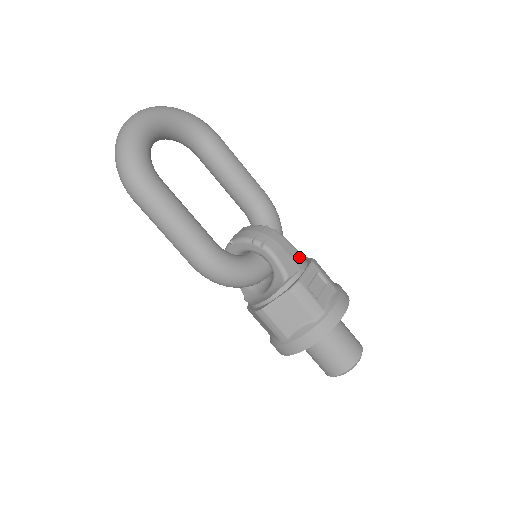
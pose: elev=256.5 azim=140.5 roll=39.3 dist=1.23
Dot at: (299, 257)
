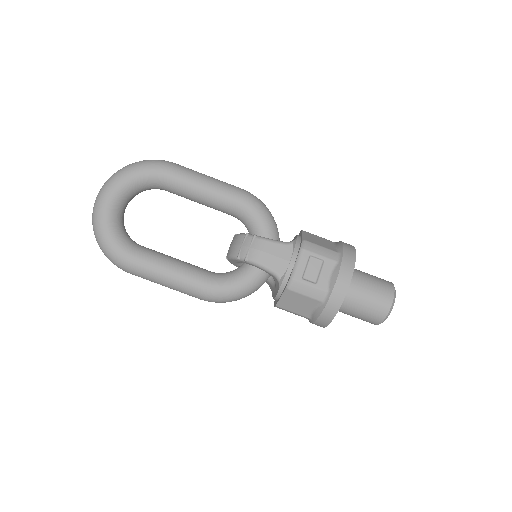
Dot at: (286, 250)
